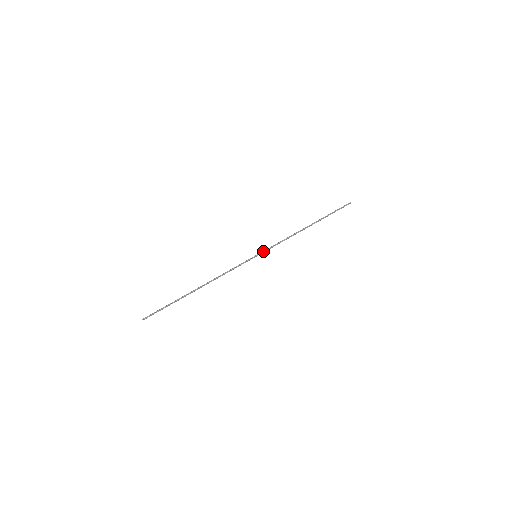
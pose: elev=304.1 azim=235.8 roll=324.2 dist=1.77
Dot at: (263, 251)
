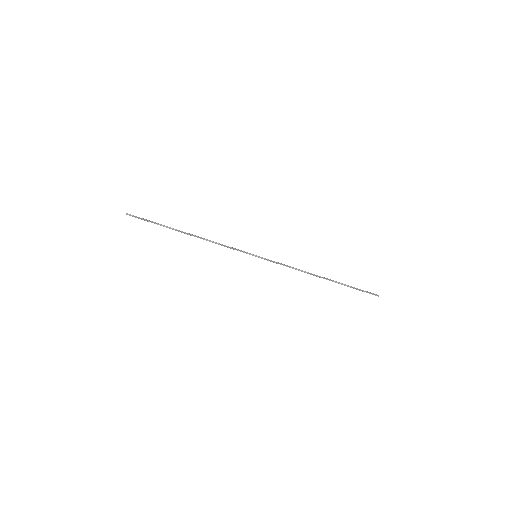
Dot at: (265, 258)
